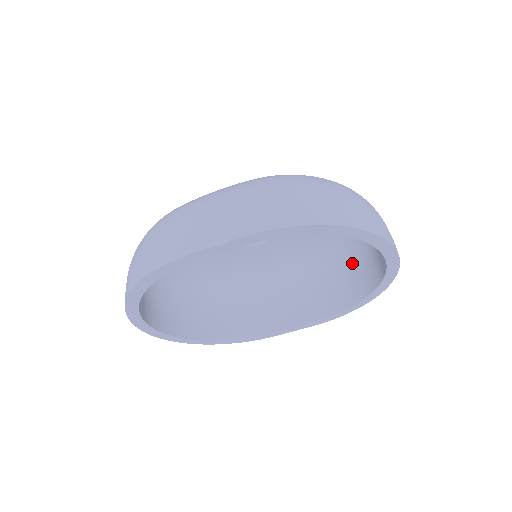
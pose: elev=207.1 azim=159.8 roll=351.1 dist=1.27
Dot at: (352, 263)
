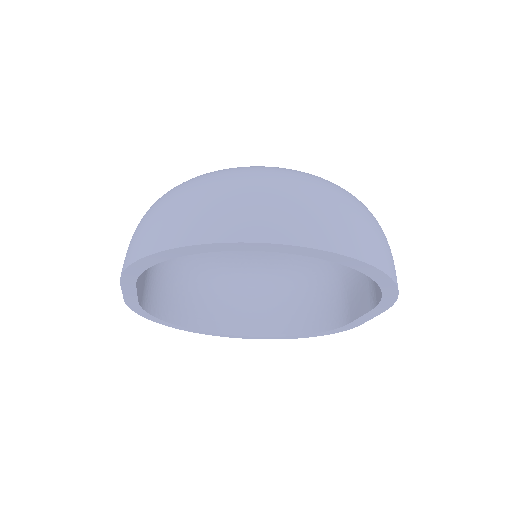
Dot at: occluded
